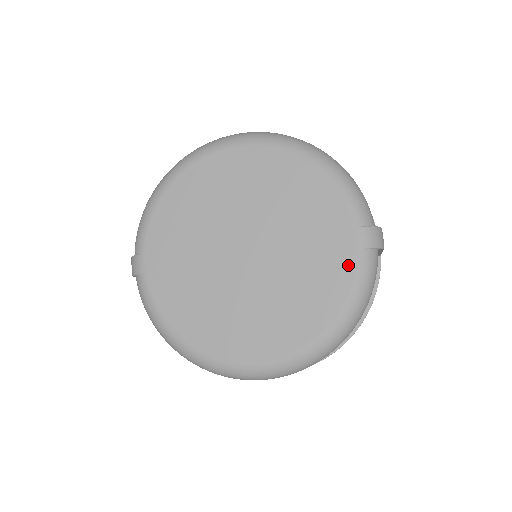
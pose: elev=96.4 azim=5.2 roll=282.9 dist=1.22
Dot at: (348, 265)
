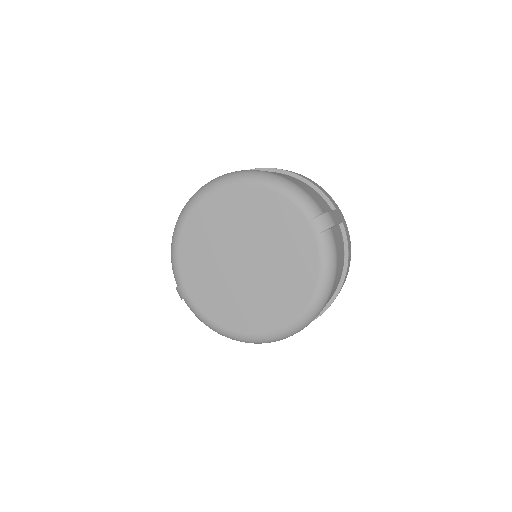
Dot at: (313, 247)
